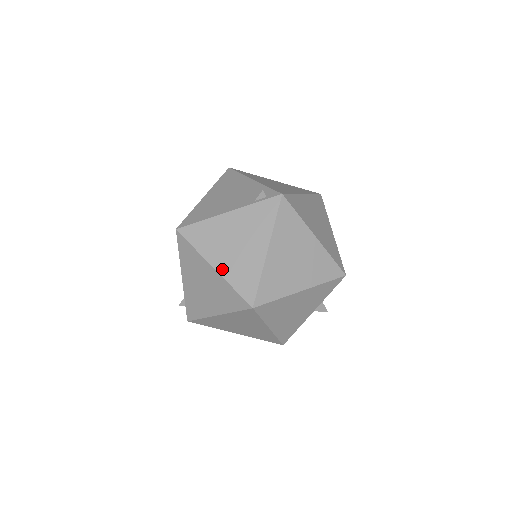
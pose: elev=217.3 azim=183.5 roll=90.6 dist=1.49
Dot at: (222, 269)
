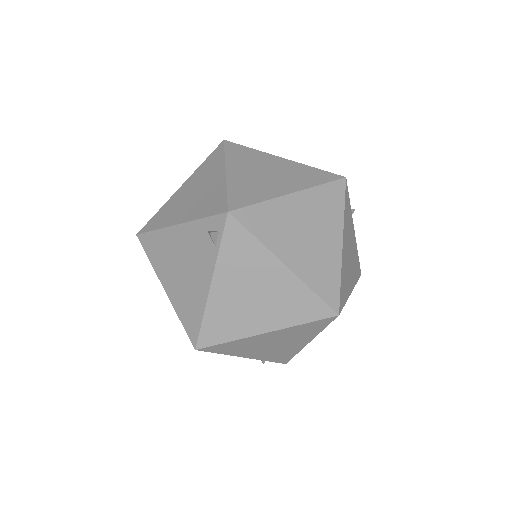
Dot at: (274, 325)
